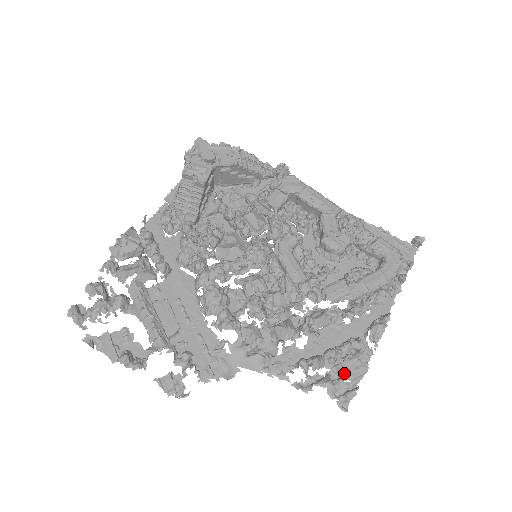
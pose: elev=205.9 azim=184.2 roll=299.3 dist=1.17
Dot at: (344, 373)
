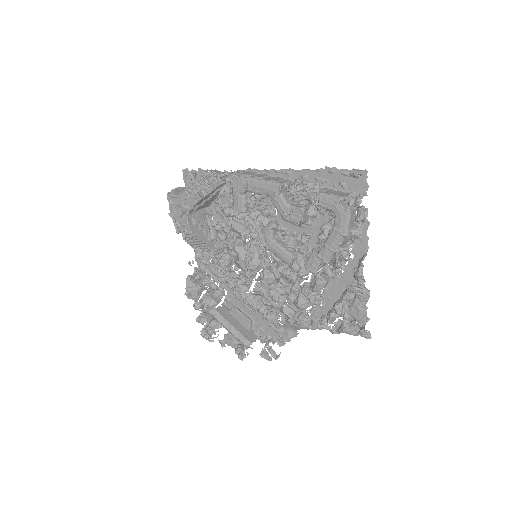
Dot at: (352, 317)
